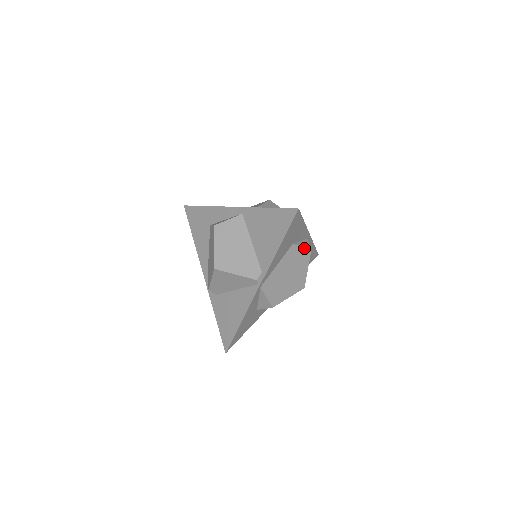
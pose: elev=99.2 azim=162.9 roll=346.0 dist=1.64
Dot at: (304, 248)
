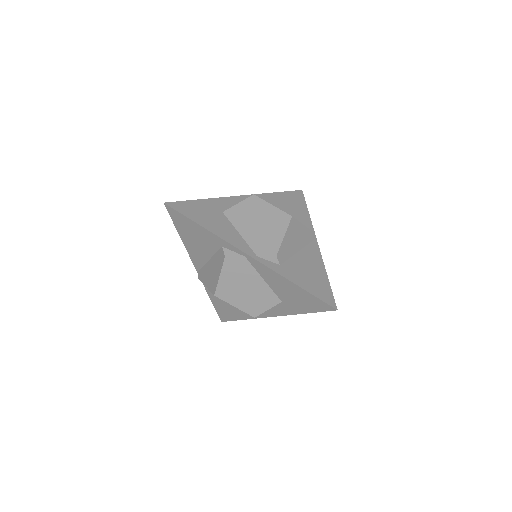
Dot at: occluded
